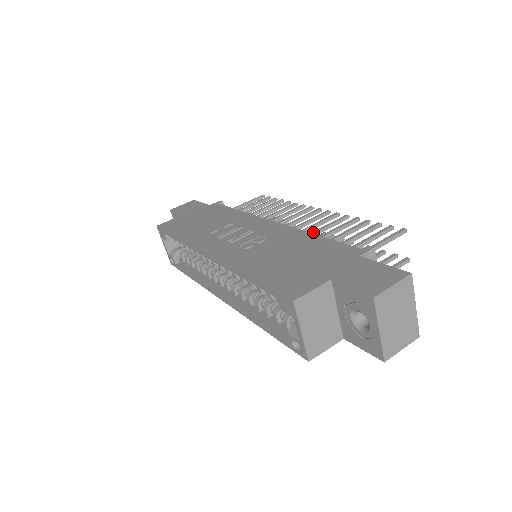
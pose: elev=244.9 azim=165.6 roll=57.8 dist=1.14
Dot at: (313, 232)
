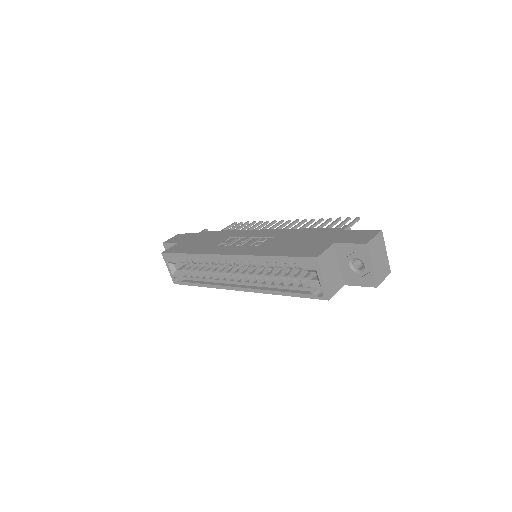
Dot at: occluded
